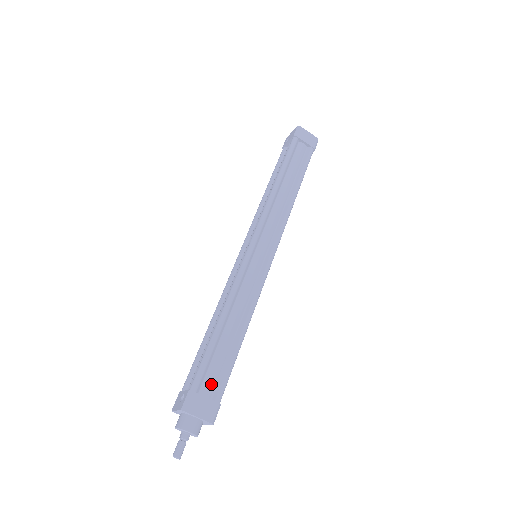
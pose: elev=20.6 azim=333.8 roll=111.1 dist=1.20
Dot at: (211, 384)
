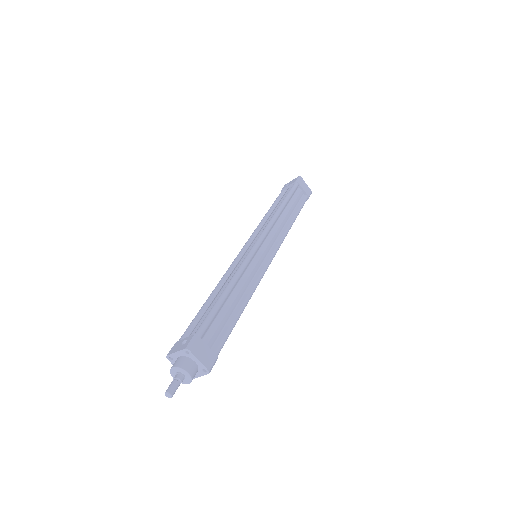
Dot at: (212, 338)
